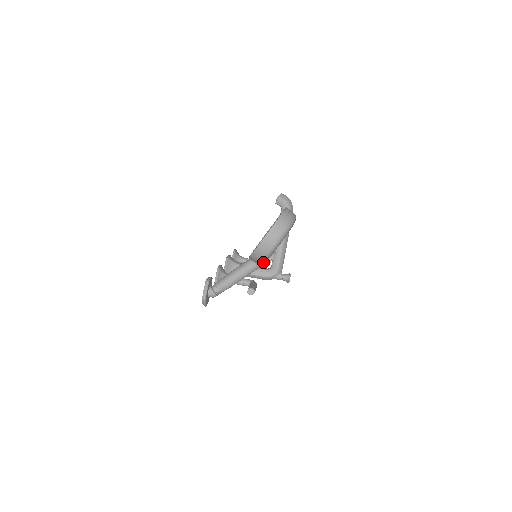
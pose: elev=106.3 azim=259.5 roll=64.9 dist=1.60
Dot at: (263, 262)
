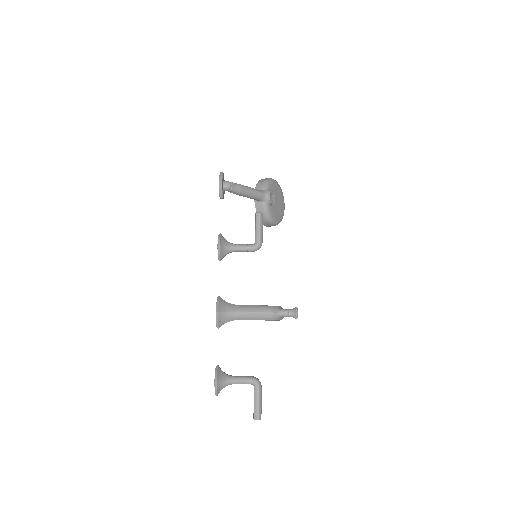
Dot at: (267, 187)
